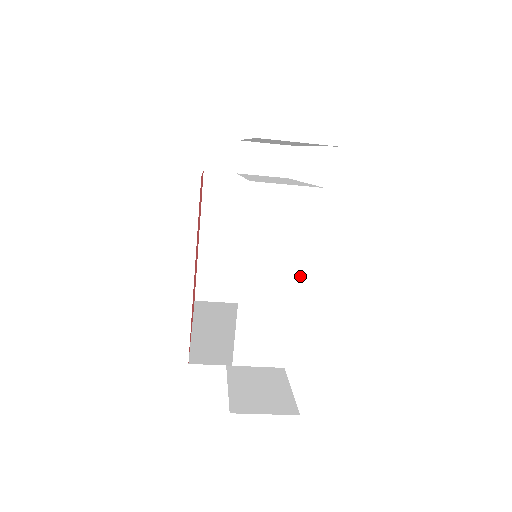
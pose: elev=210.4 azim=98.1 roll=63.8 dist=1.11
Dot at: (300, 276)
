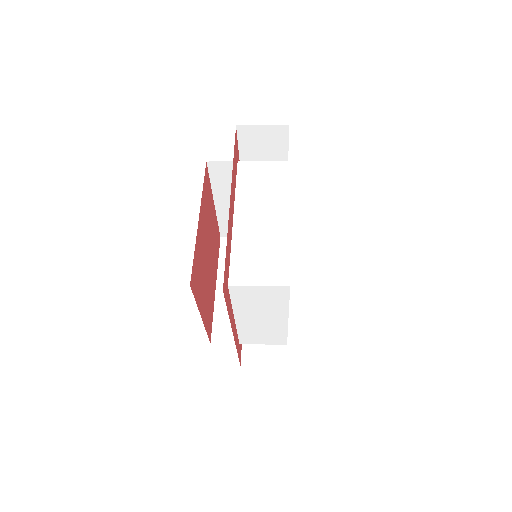
Dot at: (278, 317)
